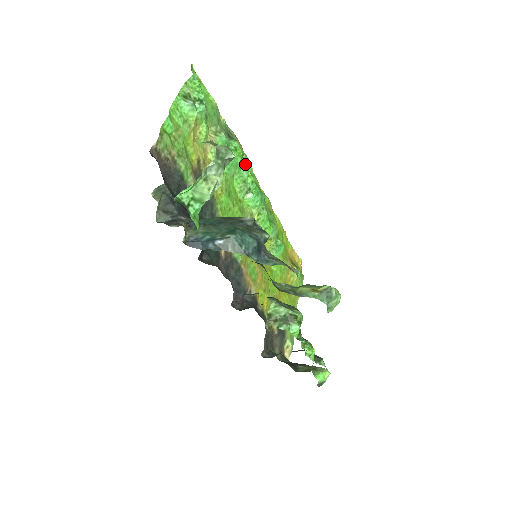
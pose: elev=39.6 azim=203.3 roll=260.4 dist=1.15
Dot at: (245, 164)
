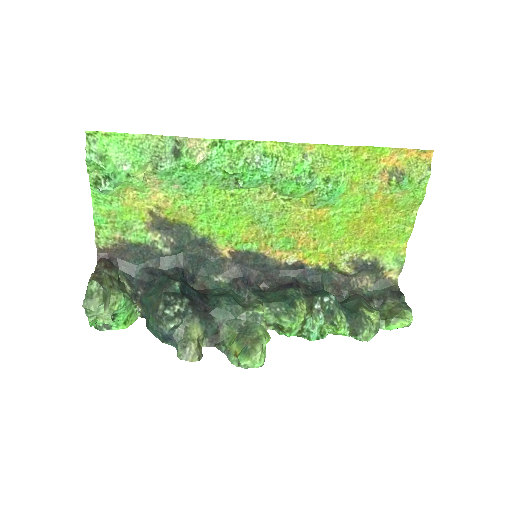
Dot at: (212, 164)
